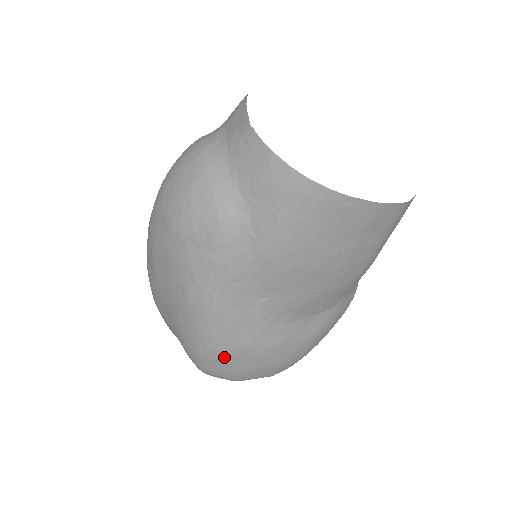
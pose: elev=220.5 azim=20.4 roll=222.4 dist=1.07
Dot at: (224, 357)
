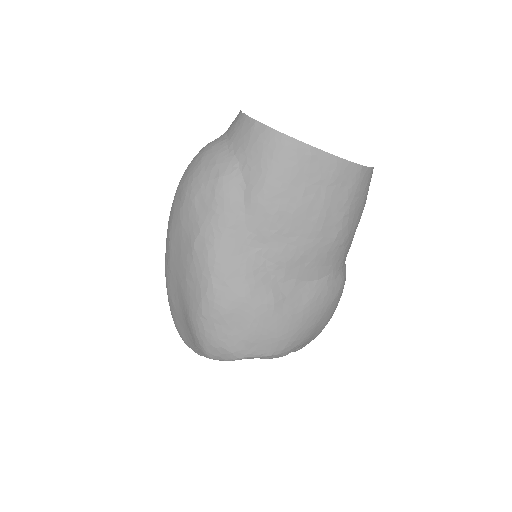
Dot at: (223, 314)
